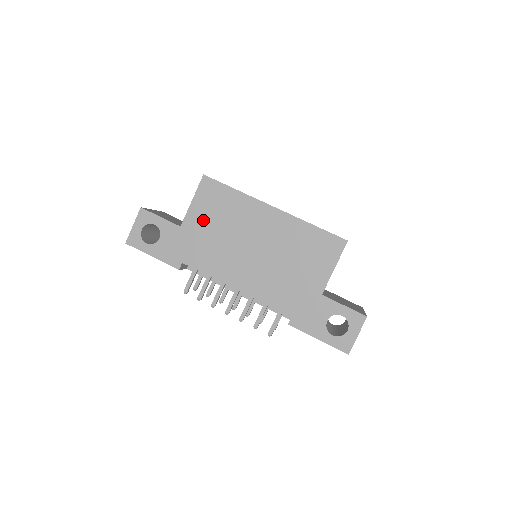
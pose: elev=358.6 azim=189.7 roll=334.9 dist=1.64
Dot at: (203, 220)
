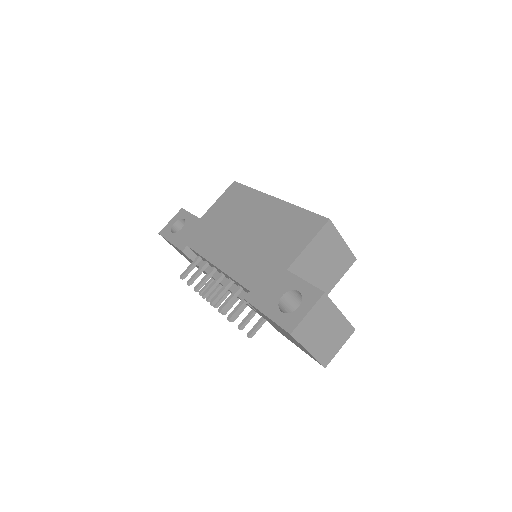
Dot at: (218, 212)
